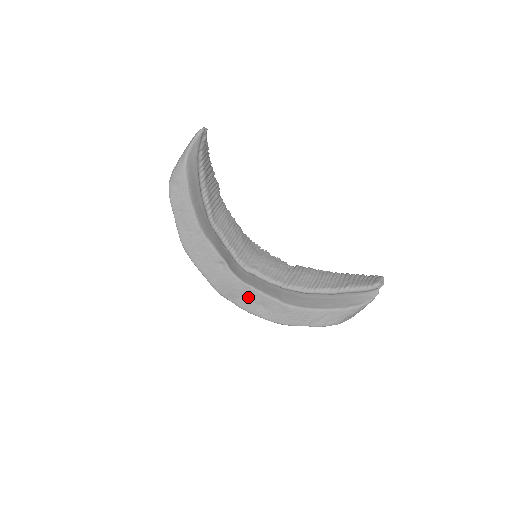
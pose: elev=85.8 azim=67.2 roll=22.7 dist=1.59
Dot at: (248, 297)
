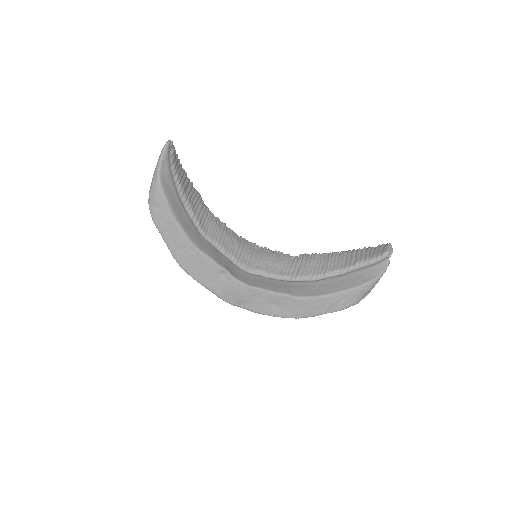
Dot at: (258, 300)
